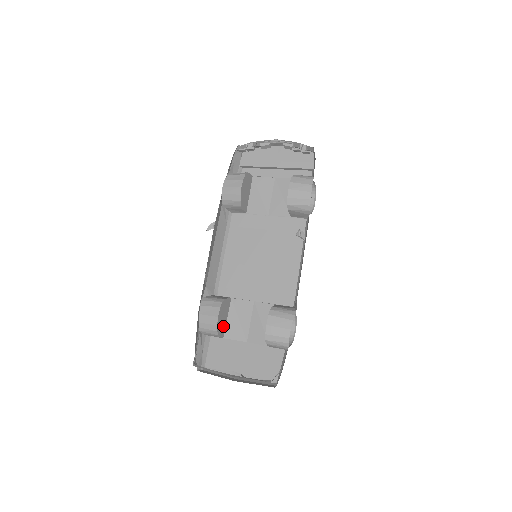
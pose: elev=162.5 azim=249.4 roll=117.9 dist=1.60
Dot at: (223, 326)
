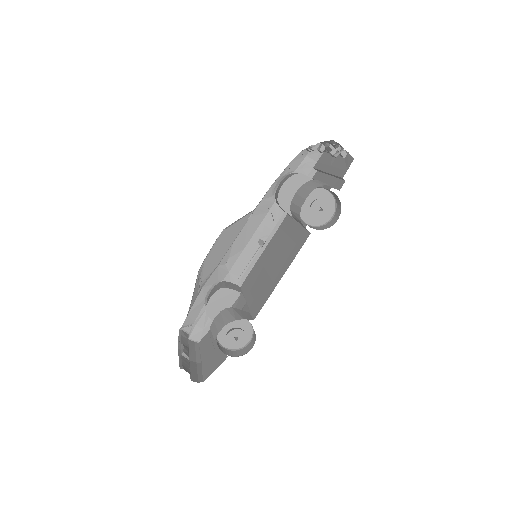
Dot at: occluded
